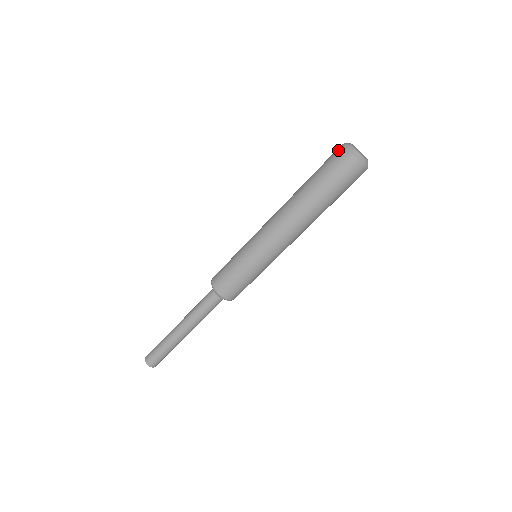
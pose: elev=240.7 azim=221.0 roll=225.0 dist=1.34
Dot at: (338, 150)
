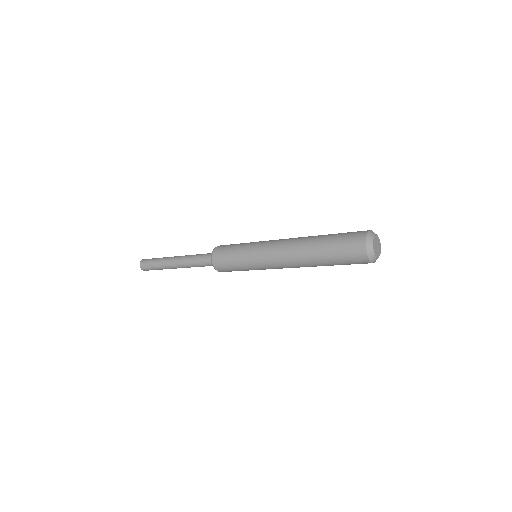
Dot at: (362, 259)
